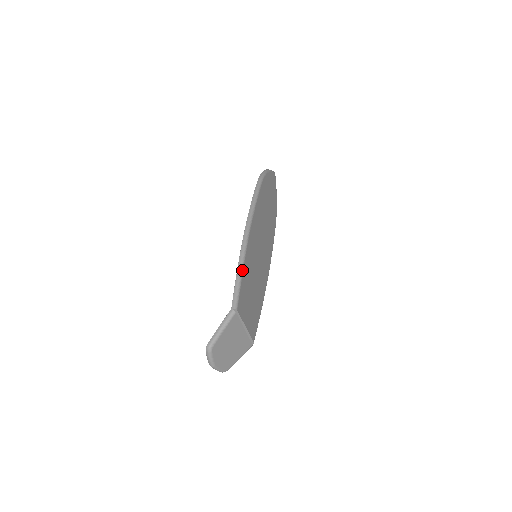
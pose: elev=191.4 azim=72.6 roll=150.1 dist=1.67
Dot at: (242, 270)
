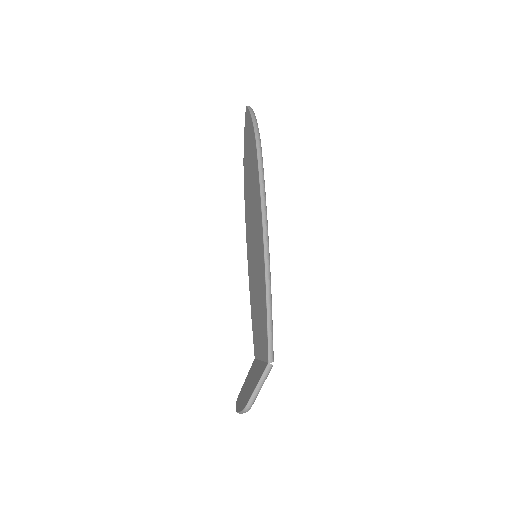
Dot at: occluded
